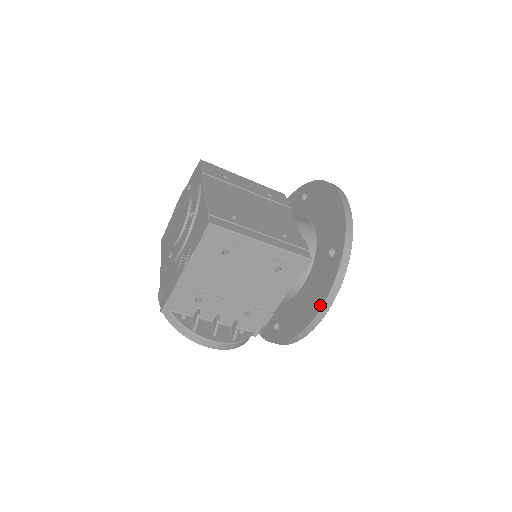
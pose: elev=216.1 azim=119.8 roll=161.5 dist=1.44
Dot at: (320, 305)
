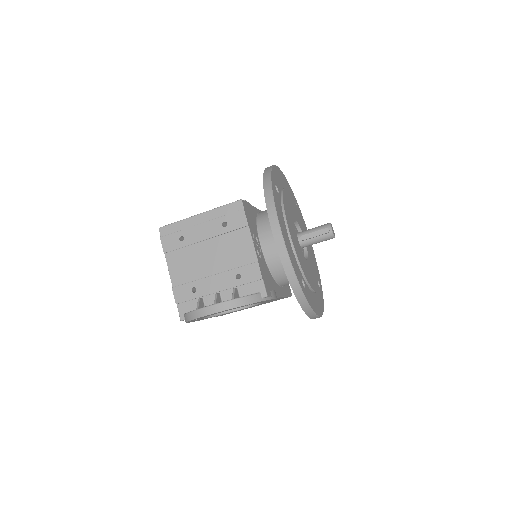
Dot at: (269, 220)
